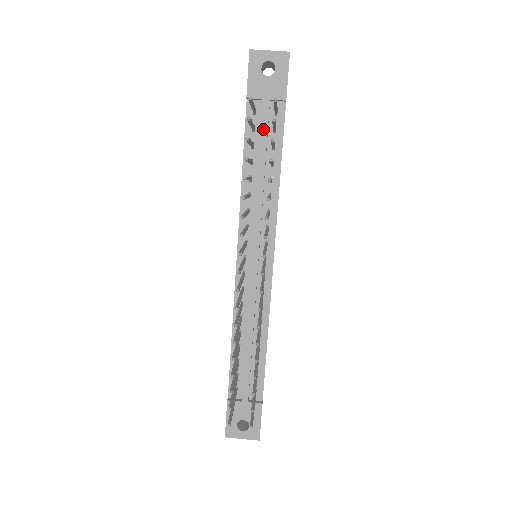
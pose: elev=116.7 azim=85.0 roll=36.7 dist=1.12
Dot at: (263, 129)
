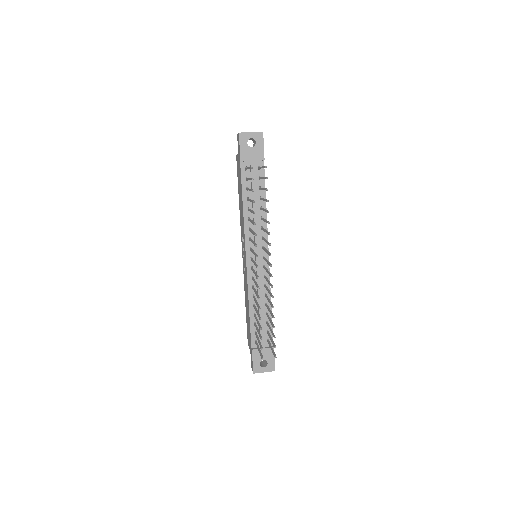
Dot at: occluded
